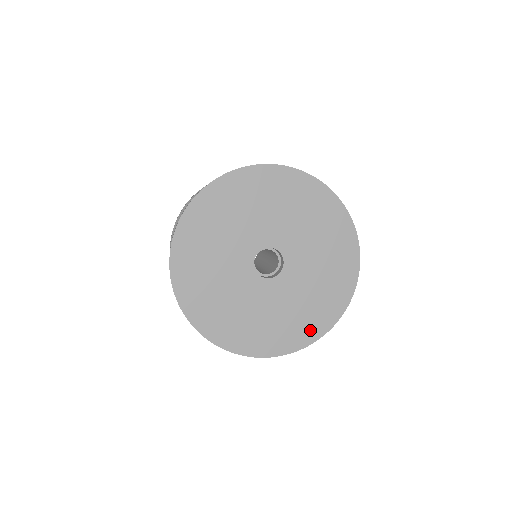
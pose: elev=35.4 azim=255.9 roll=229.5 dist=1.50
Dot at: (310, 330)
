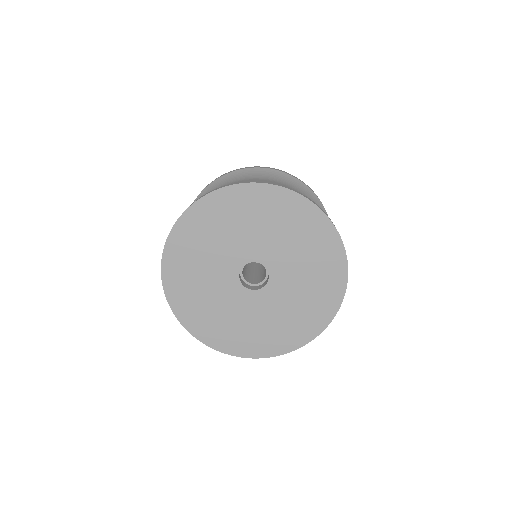
Dot at: (310, 327)
